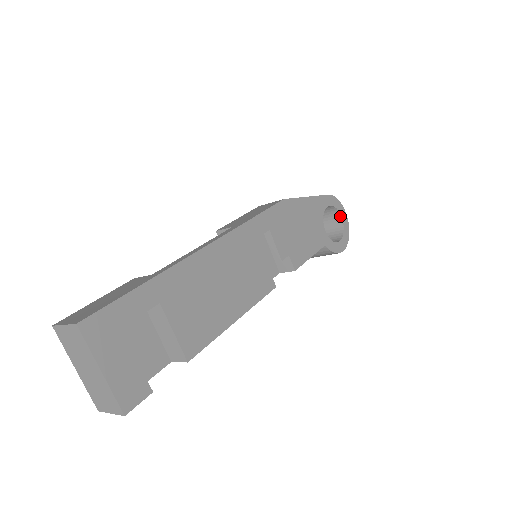
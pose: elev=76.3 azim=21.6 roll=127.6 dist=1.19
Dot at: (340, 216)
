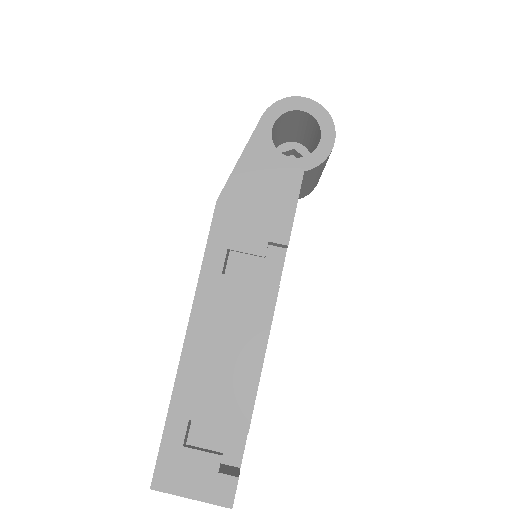
Dot at: (299, 111)
